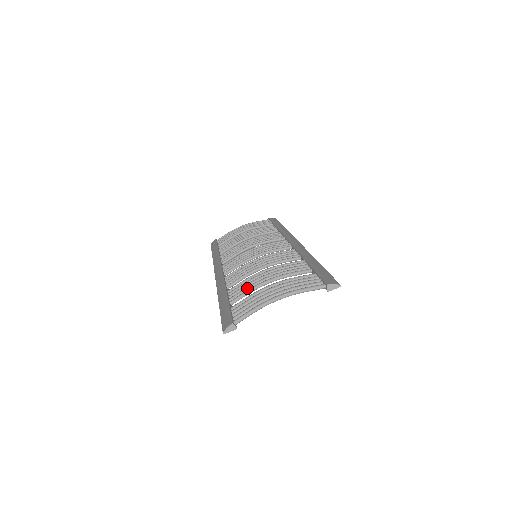
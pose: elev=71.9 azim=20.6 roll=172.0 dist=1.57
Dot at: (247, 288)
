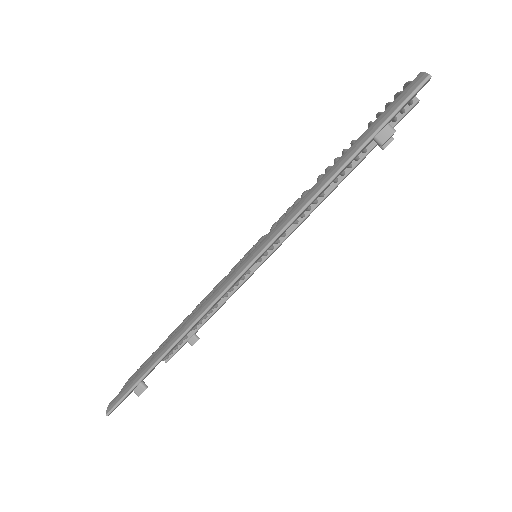
Dot at: (345, 150)
